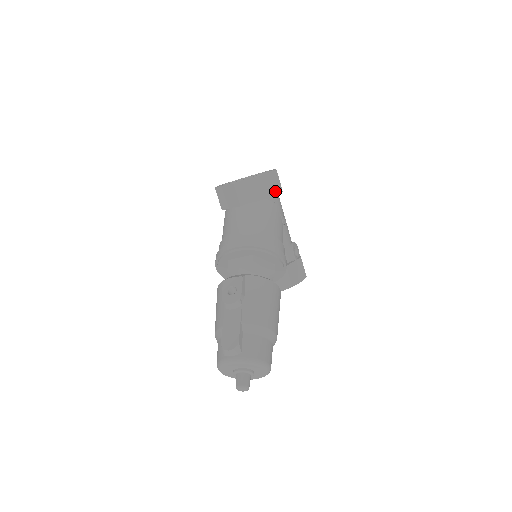
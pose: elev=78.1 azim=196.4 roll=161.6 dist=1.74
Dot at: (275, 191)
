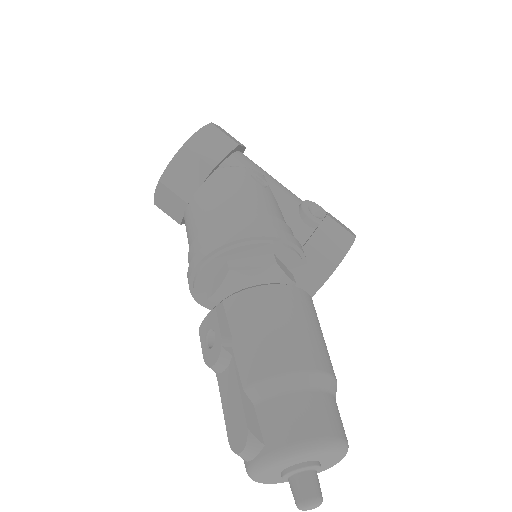
Dot at: (224, 151)
